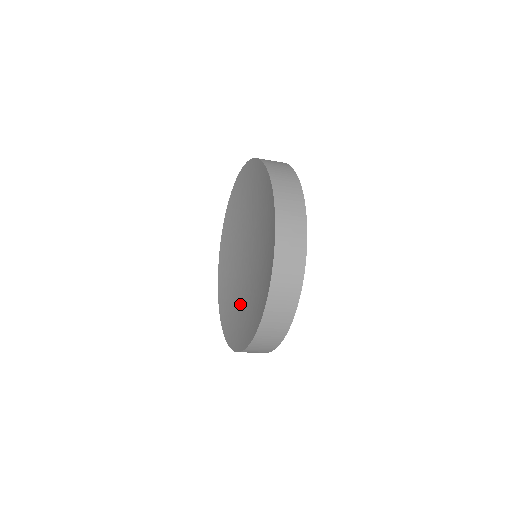
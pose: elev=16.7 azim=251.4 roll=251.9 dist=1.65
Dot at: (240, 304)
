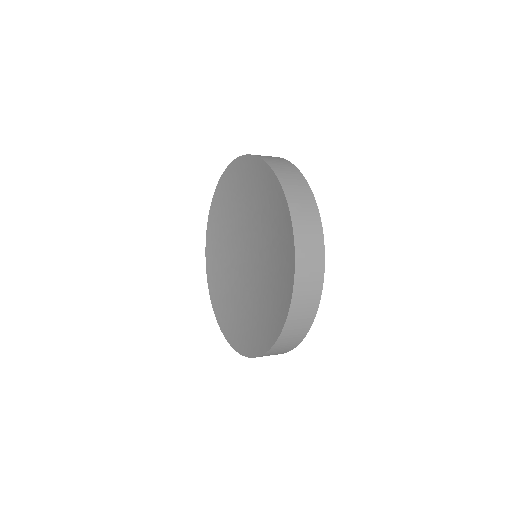
Dot at: (229, 282)
